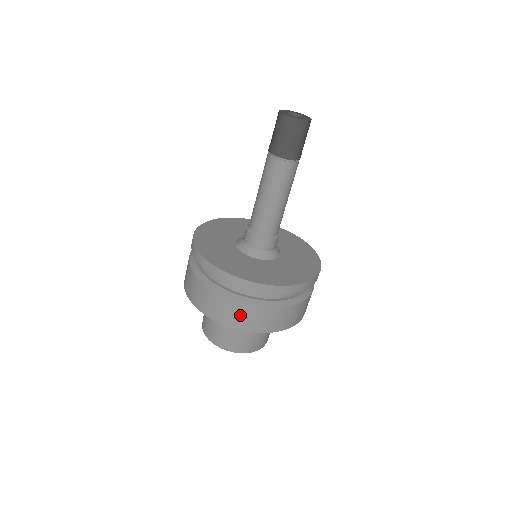
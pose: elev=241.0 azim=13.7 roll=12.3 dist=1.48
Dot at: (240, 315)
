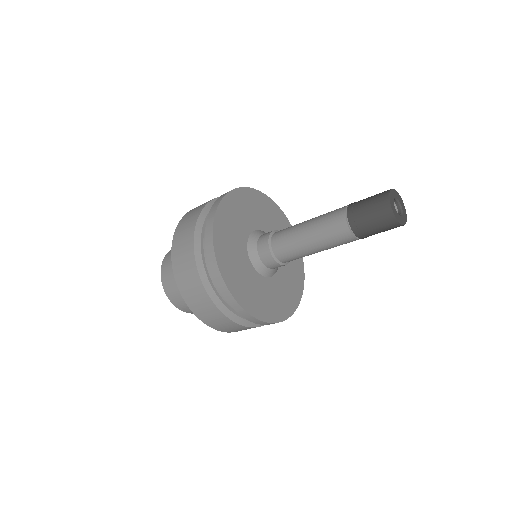
Dot at: (203, 306)
